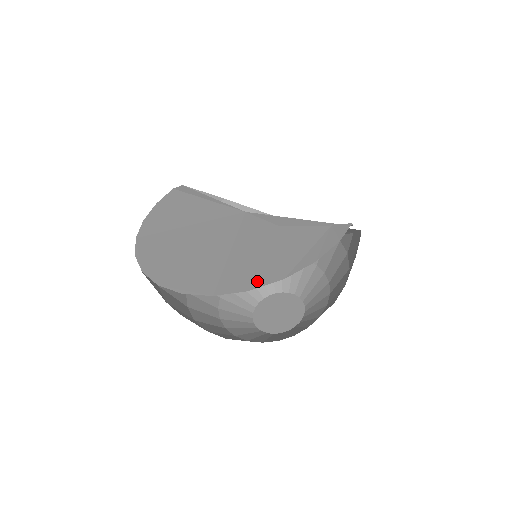
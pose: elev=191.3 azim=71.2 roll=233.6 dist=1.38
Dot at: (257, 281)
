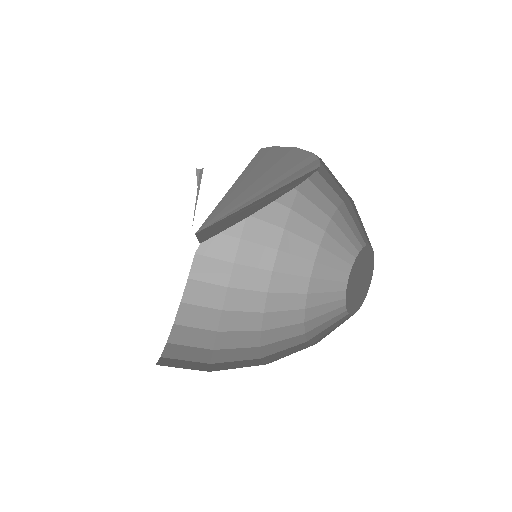
Dot at: occluded
